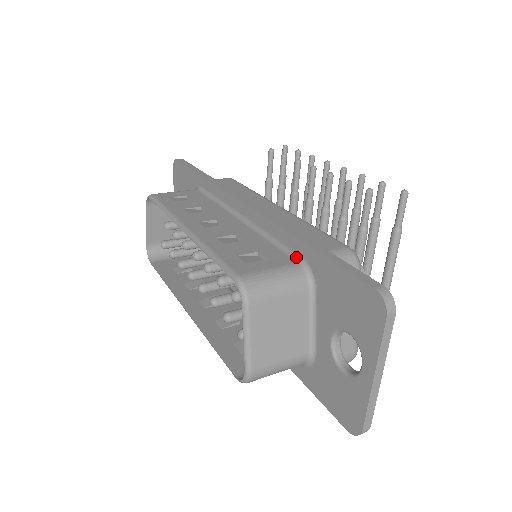
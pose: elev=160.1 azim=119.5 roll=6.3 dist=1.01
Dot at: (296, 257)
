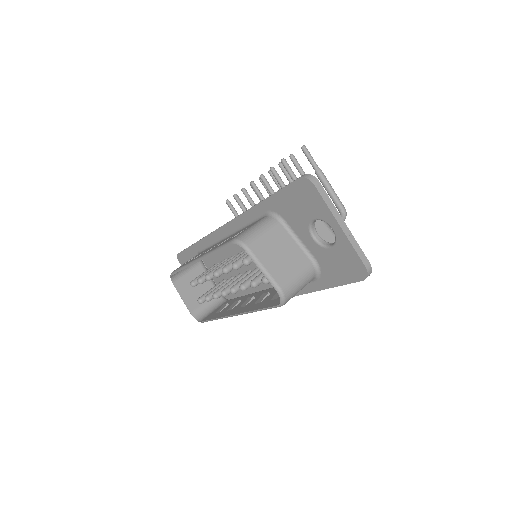
Dot at: (263, 216)
